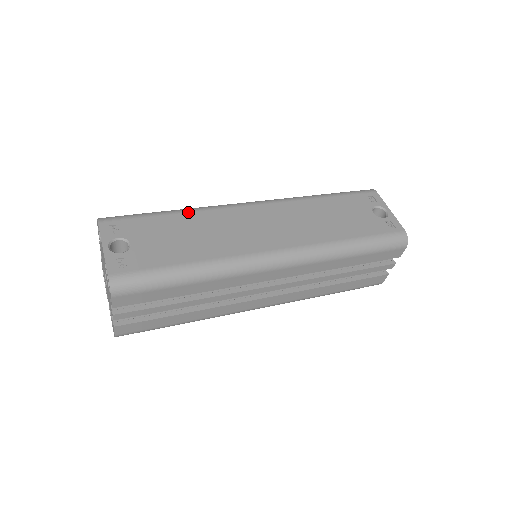
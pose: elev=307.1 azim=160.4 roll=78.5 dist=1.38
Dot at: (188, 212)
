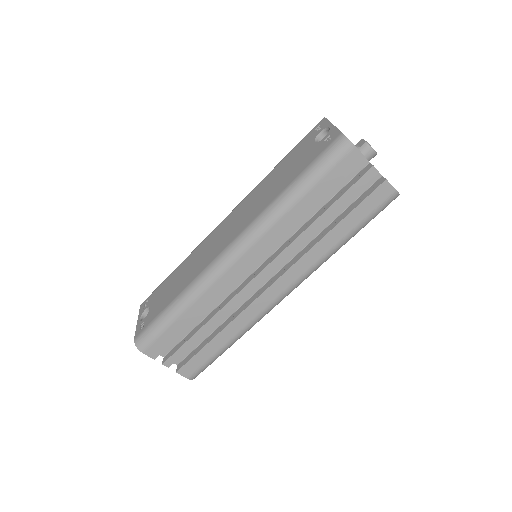
Dot at: (184, 260)
